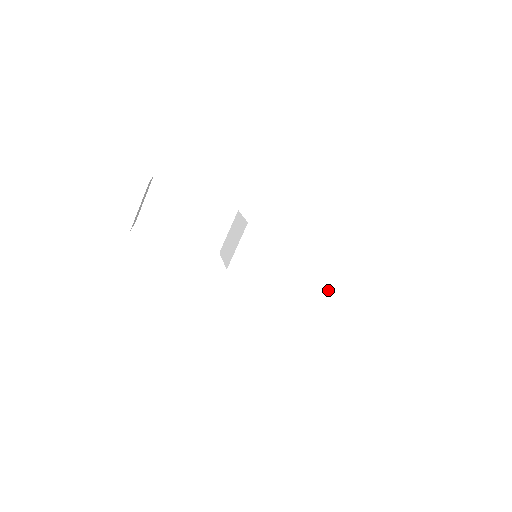
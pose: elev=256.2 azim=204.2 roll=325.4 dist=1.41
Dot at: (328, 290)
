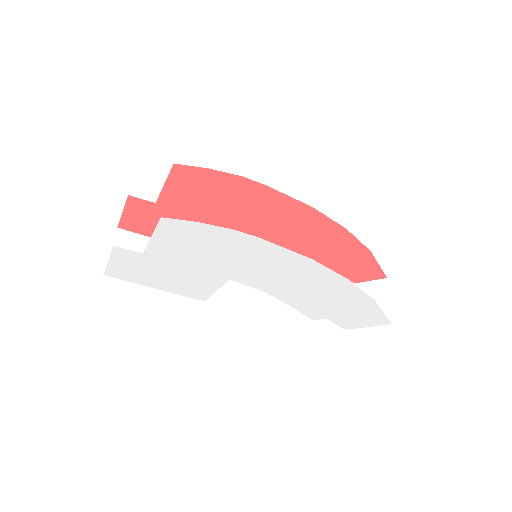
Dot at: occluded
